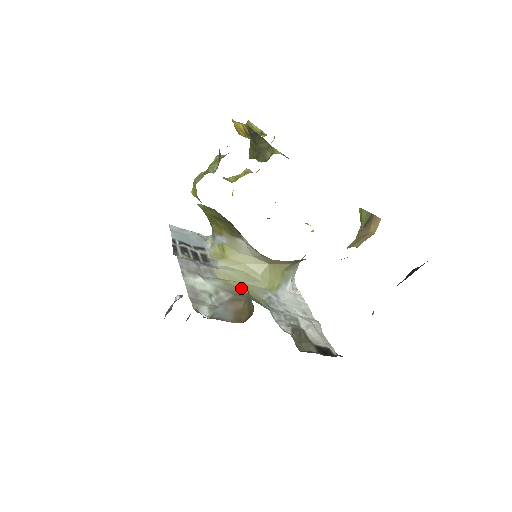
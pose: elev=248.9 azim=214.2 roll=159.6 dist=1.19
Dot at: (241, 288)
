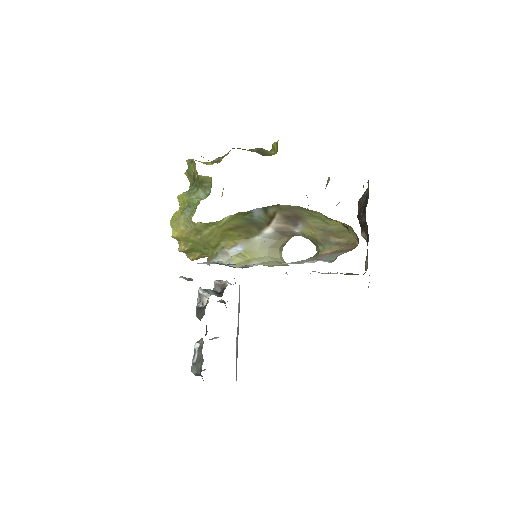
Dot at: occluded
